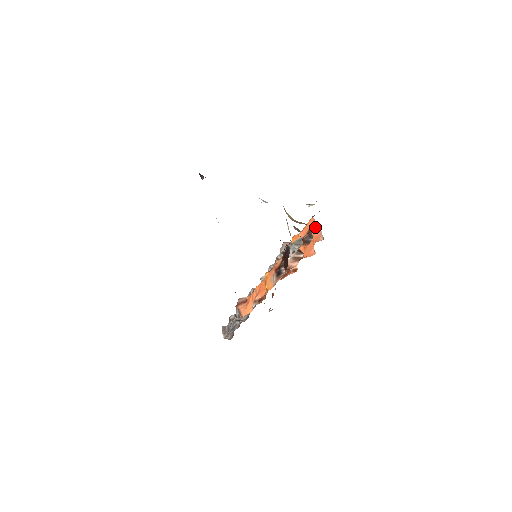
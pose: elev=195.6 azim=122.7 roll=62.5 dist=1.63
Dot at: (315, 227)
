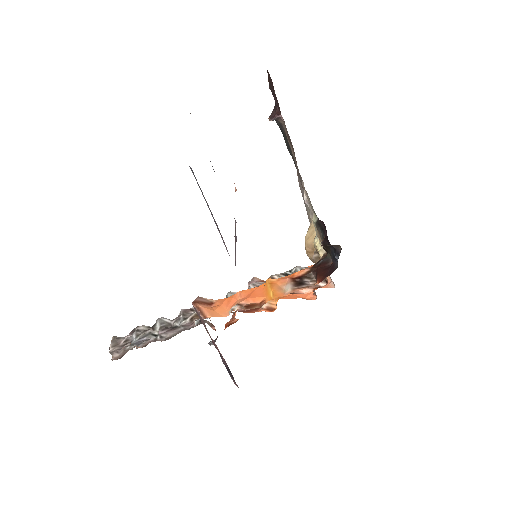
Dot at: occluded
